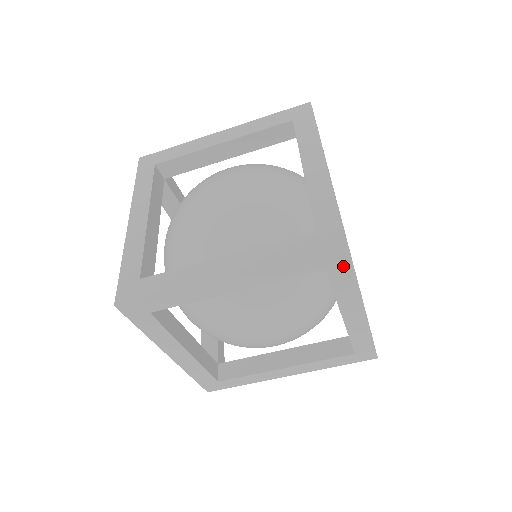
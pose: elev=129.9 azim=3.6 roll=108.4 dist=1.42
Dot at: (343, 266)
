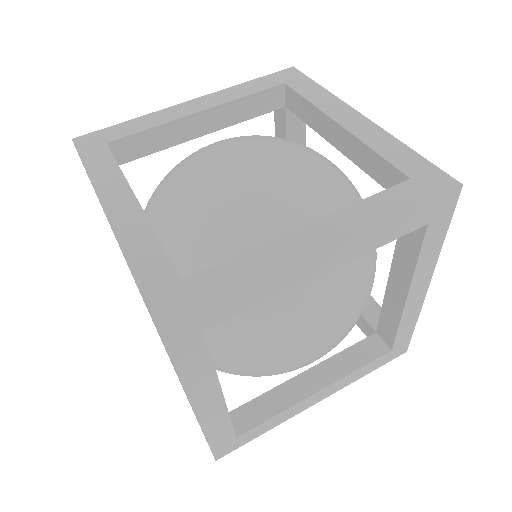
Dot at: (444, 217)
